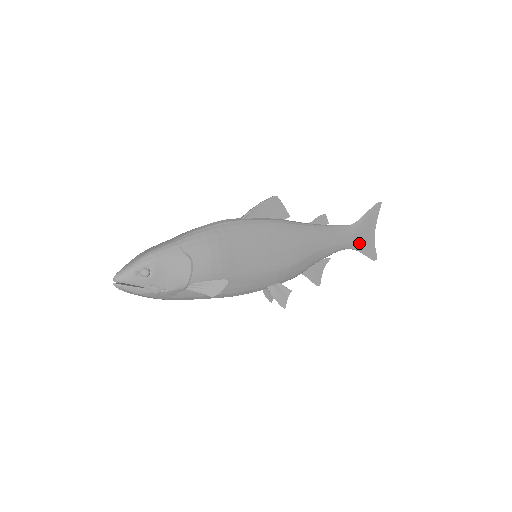
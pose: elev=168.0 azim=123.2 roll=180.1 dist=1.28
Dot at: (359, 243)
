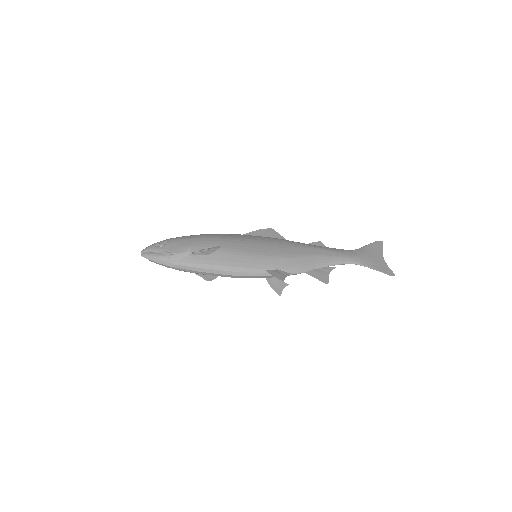
Dot at: (366, 261)
